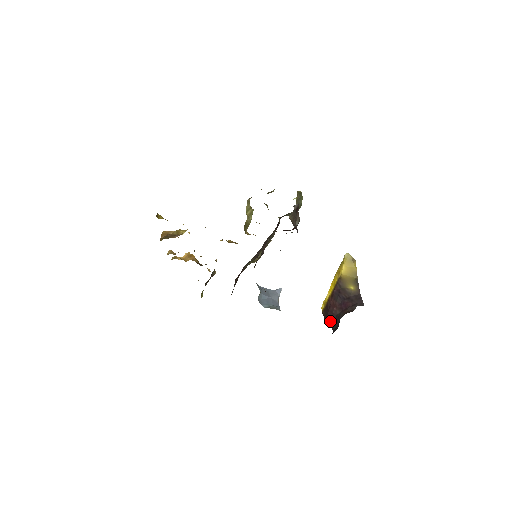
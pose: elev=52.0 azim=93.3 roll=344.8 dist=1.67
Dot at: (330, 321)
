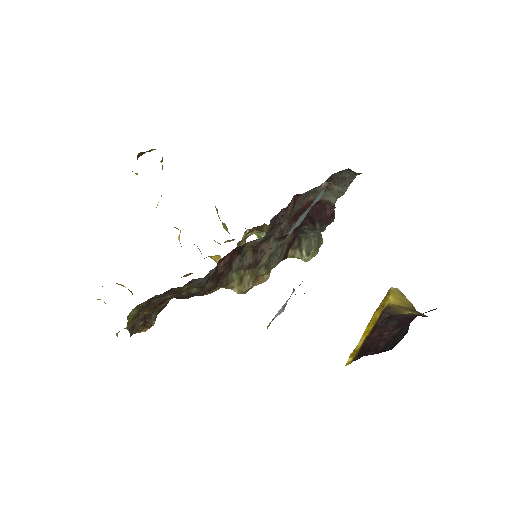
Dot at: (379, 348)
